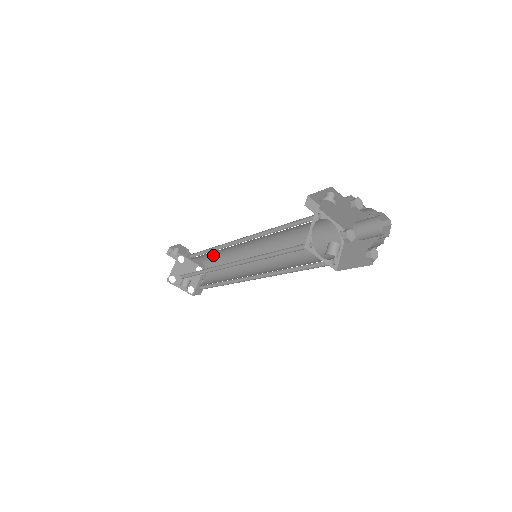
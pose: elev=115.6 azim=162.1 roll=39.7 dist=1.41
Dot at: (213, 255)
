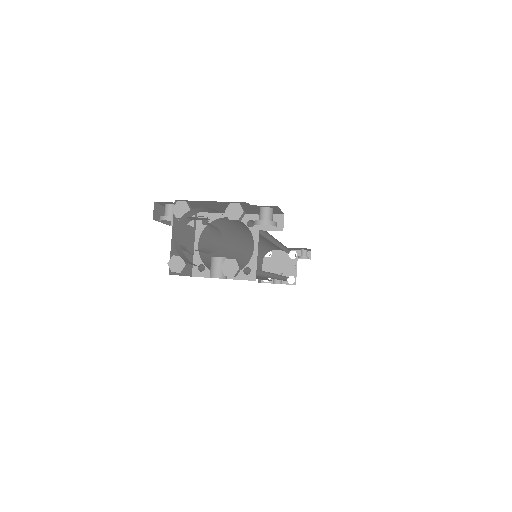
Dot at: (272, 246)
